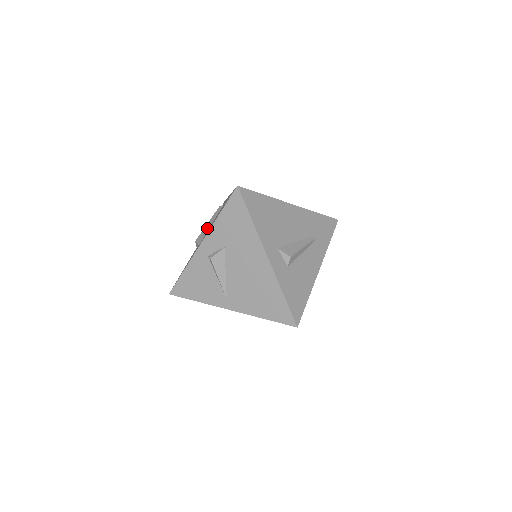
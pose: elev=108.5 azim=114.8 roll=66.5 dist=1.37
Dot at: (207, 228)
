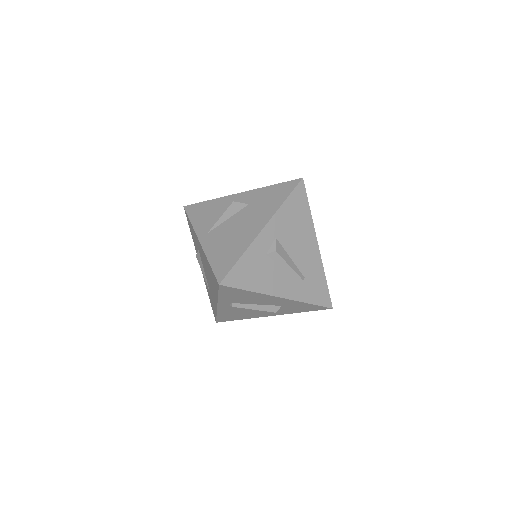
Dot at: occluded
